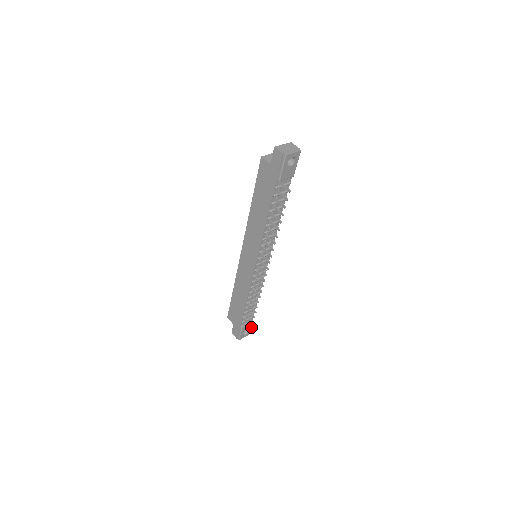
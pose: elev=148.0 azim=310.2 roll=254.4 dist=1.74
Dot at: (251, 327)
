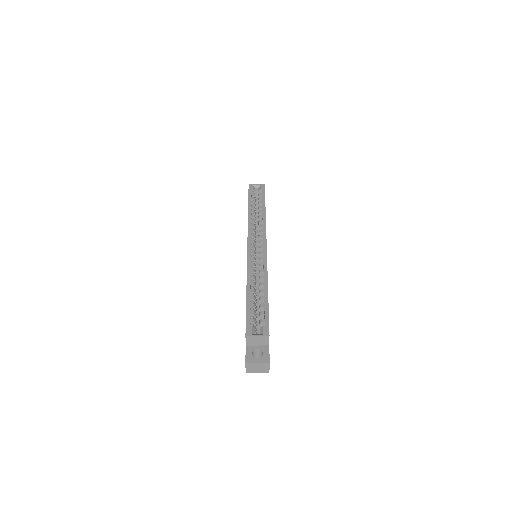
Dot at: occluded
